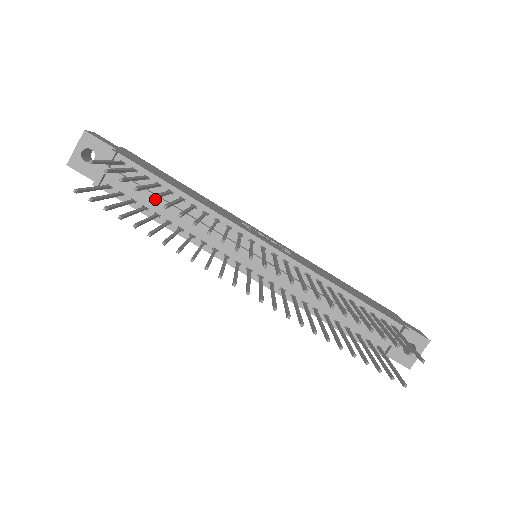
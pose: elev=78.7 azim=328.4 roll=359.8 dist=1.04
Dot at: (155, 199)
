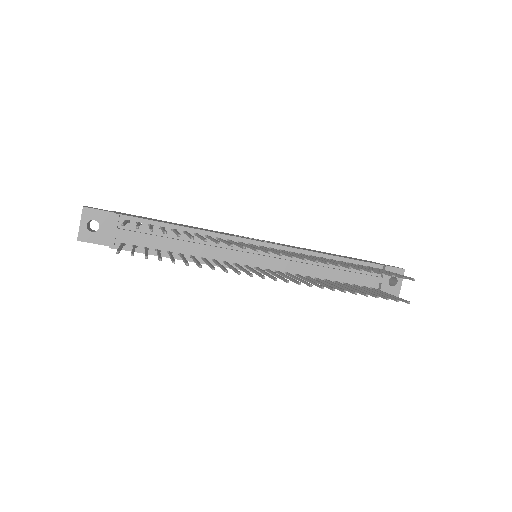
Dot at: (164, 240)
